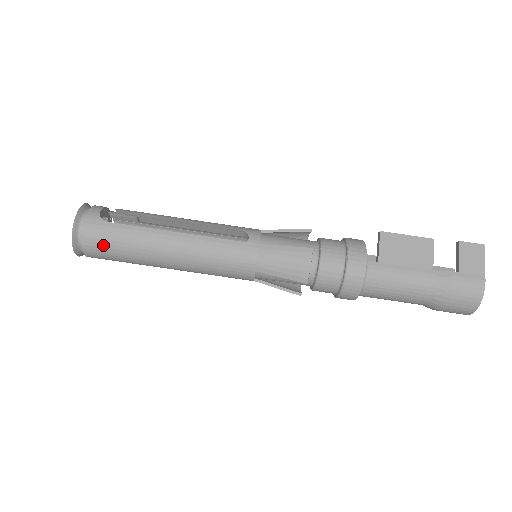
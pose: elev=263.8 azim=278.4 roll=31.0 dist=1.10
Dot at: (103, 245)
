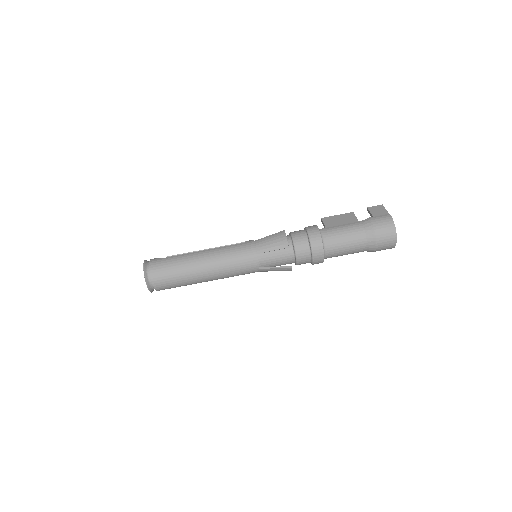
Dot at: (163, 269)
